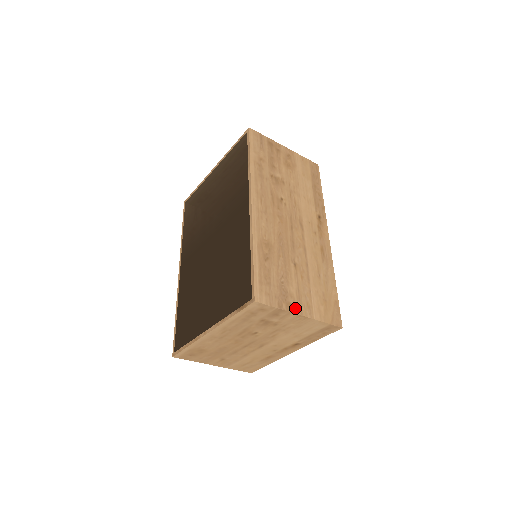
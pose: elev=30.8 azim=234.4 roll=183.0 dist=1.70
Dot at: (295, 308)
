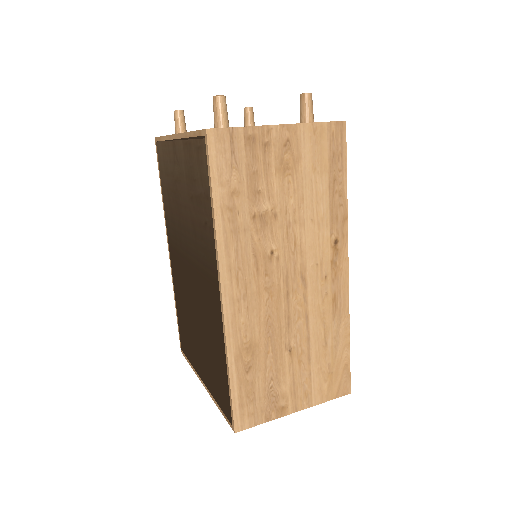
Dot at: (288, 408)
